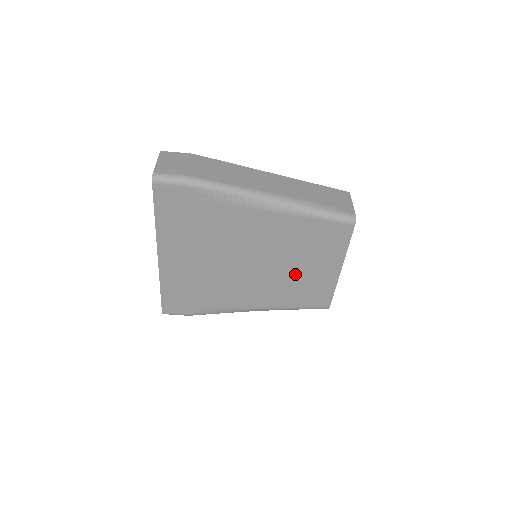
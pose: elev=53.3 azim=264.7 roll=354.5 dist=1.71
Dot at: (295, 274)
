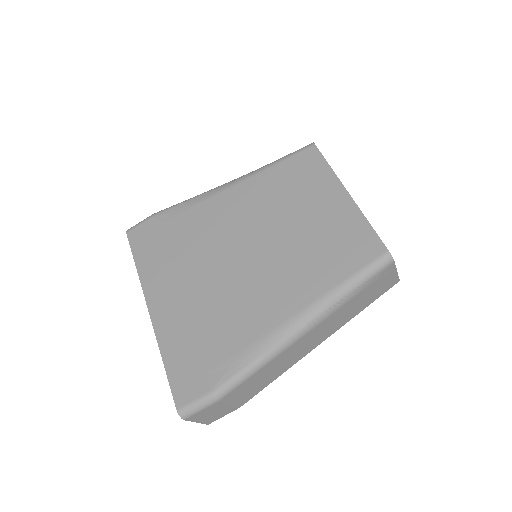
Dot at: (302, 233)
